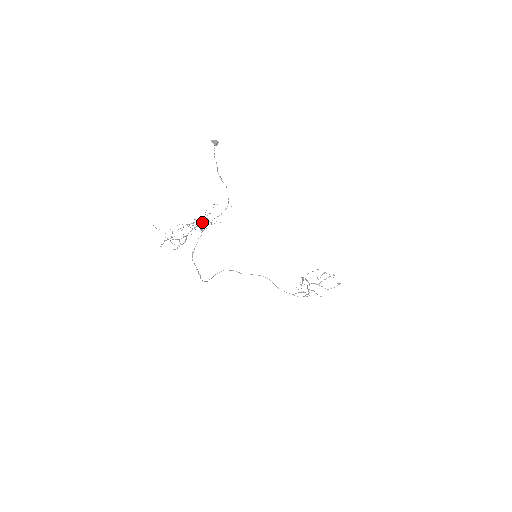
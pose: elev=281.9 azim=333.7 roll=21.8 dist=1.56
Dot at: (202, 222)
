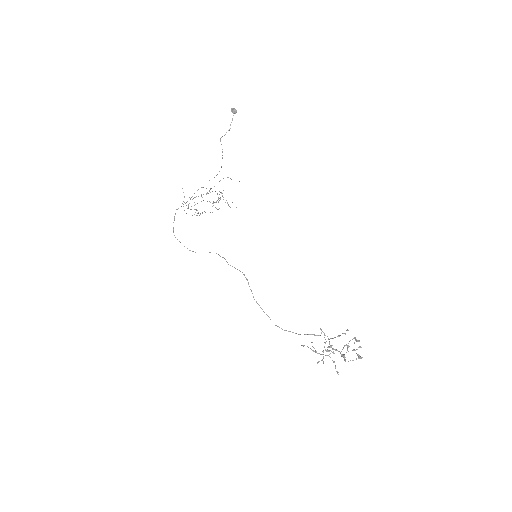
Dot at: (206, 188)
